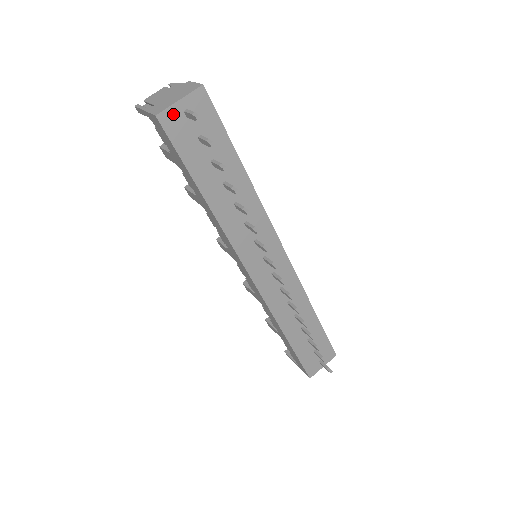
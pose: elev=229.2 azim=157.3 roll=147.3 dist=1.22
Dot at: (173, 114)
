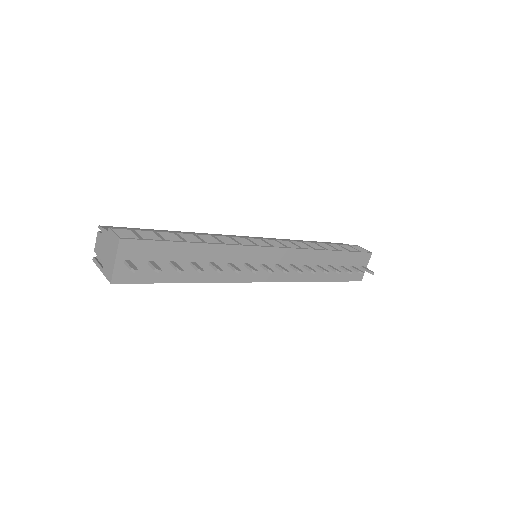
Dot at: (120, 271)
